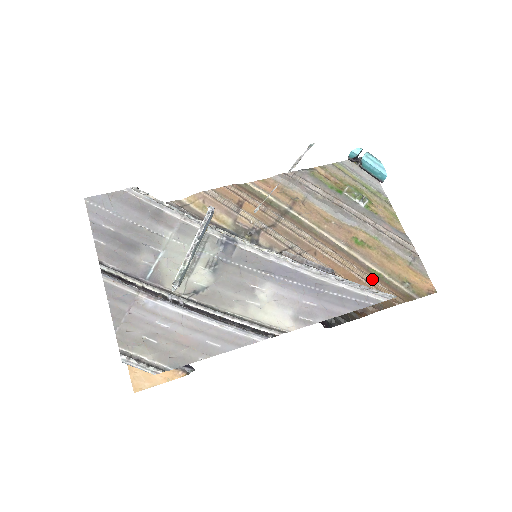
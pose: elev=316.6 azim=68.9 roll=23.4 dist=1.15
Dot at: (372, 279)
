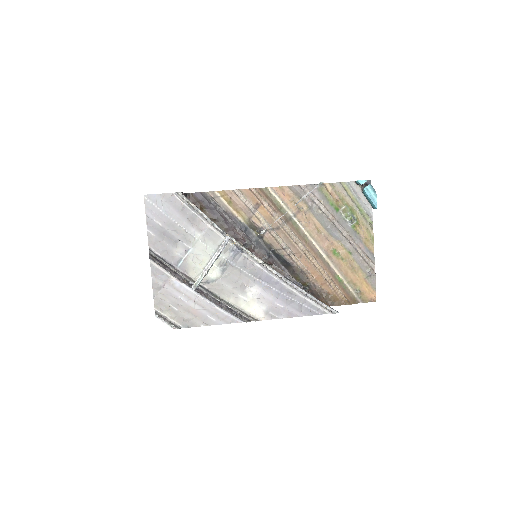
Dot at: (334, 284)
